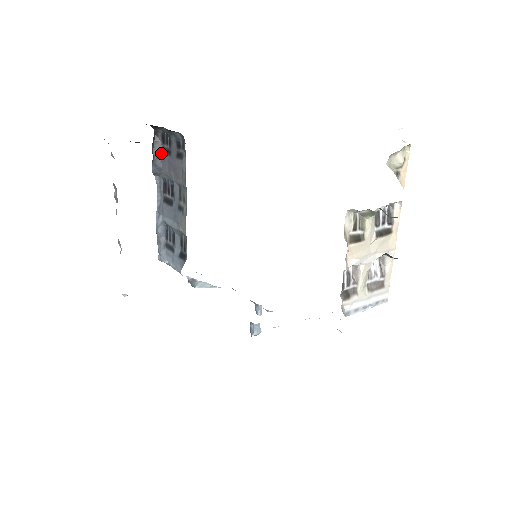
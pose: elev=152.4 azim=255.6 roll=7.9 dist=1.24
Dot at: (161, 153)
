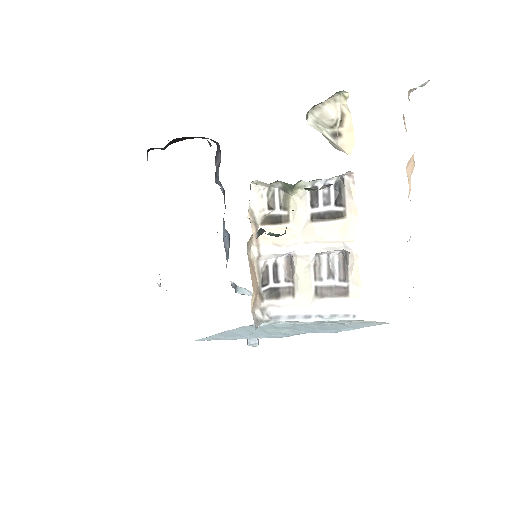
Dot at: occluded
